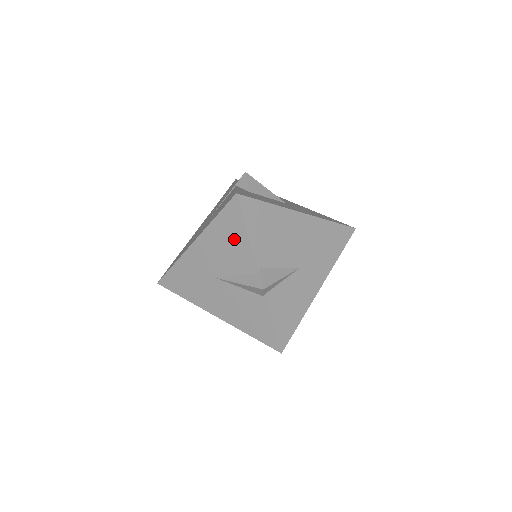
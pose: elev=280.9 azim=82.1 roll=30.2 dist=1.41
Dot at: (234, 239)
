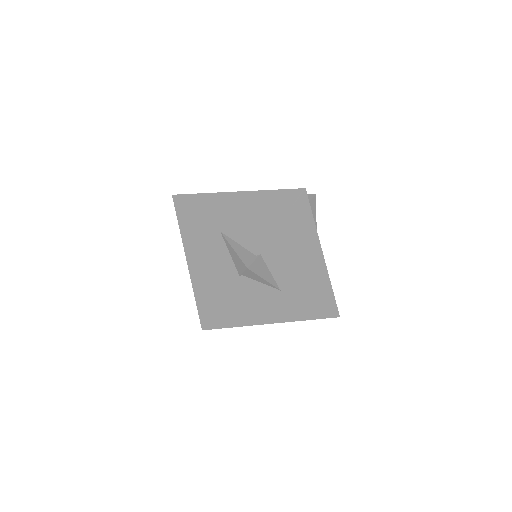
Dot at: (267, 216)
